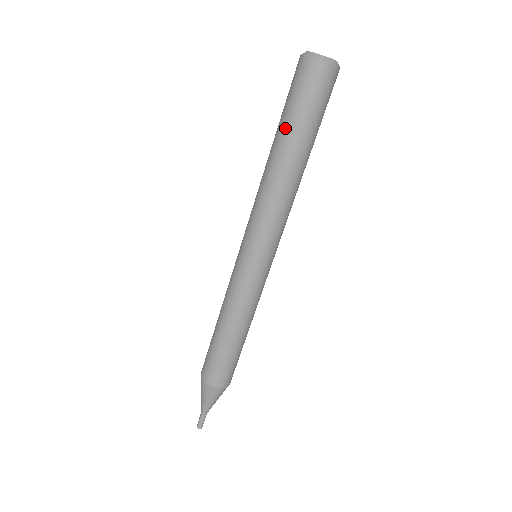
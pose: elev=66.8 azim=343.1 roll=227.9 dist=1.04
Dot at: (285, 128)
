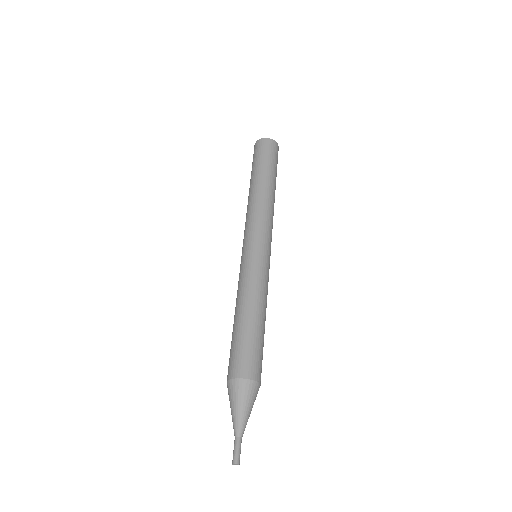
Dot at: (252, 173)
